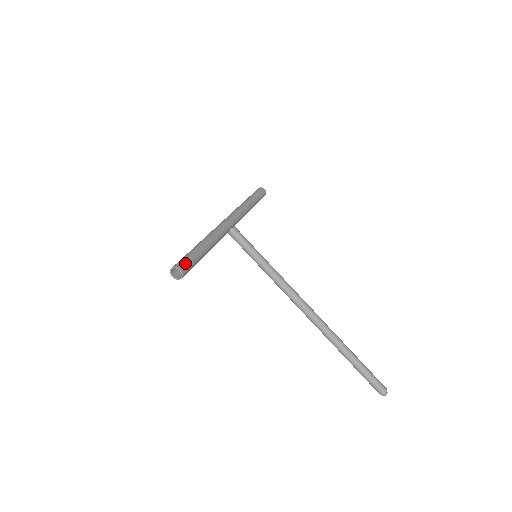
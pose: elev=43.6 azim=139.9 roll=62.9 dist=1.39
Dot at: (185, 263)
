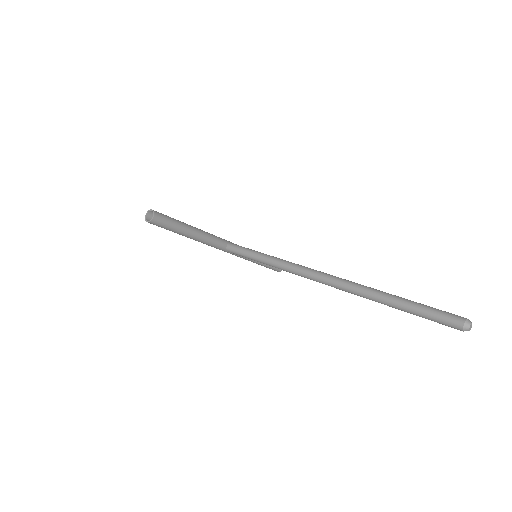
Dot at: (160, 213)
